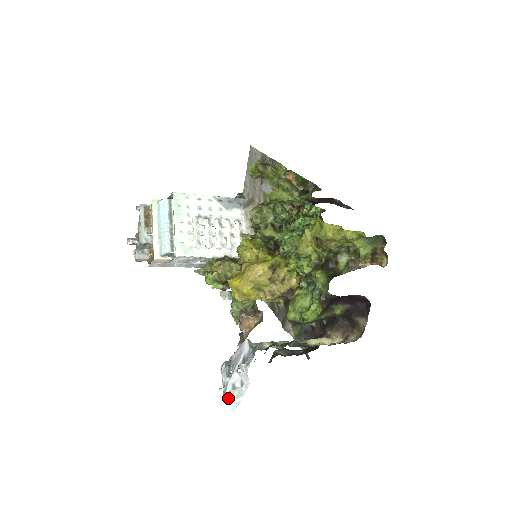
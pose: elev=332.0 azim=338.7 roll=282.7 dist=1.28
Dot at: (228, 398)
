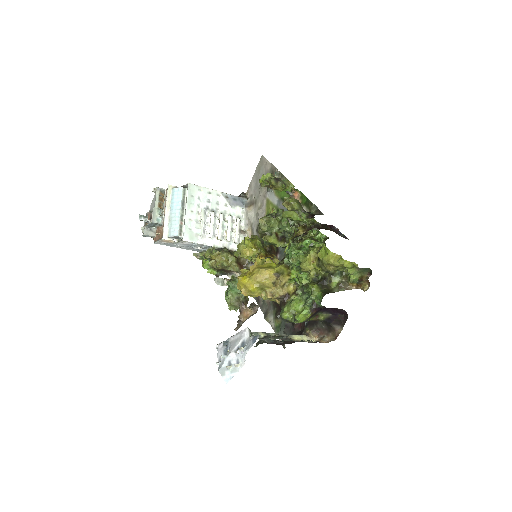
Dot at: (223, 371)
